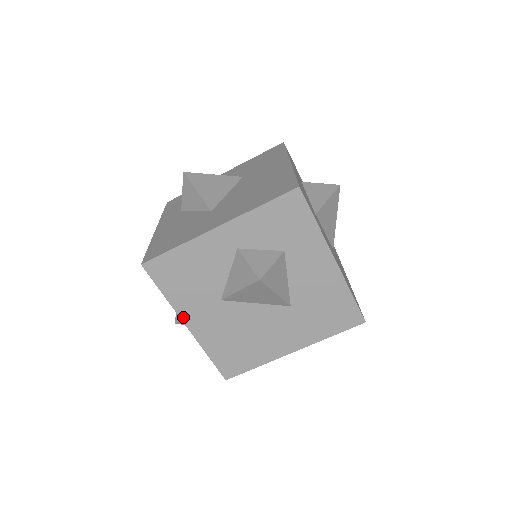
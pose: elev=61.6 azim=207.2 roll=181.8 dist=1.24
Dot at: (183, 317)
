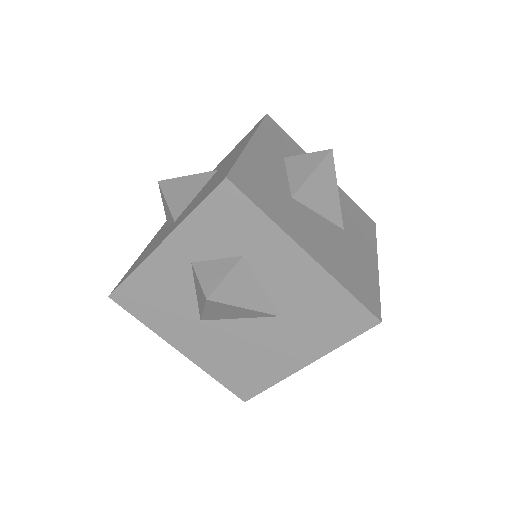
Dot at: (172, 343)
